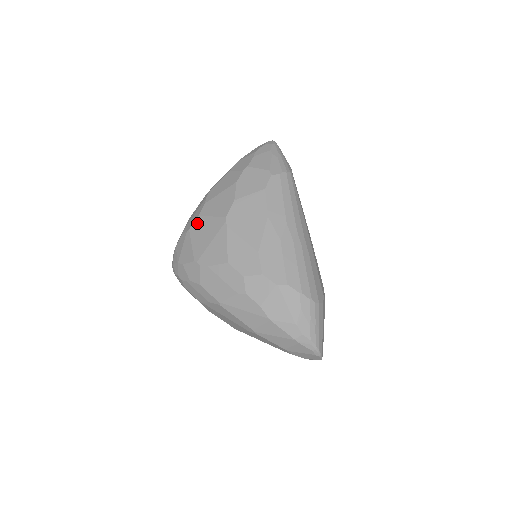
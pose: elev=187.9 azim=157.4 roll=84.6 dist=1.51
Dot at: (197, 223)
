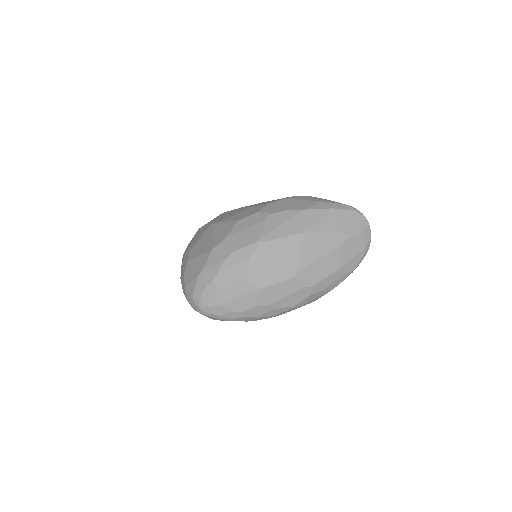
Dot at: (191, 252)
